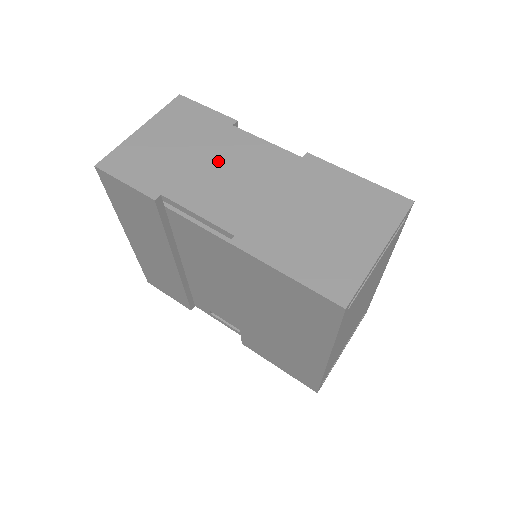
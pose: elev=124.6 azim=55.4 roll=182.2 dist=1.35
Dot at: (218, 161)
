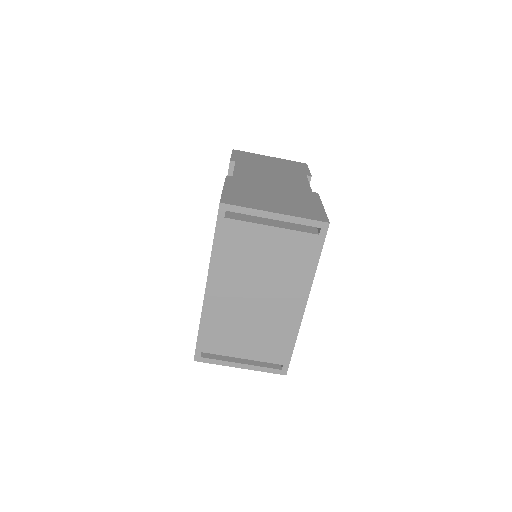
Dot at: (276, 172)
